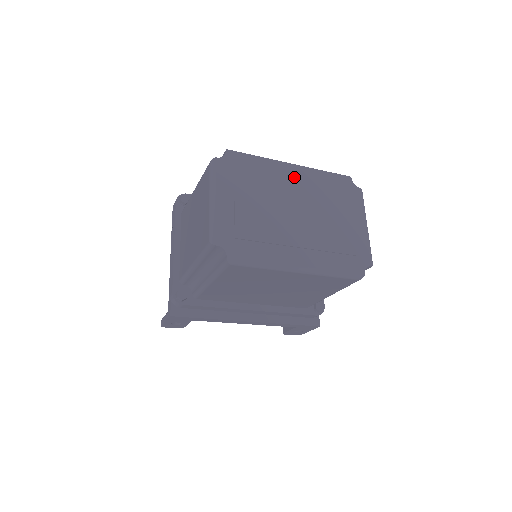
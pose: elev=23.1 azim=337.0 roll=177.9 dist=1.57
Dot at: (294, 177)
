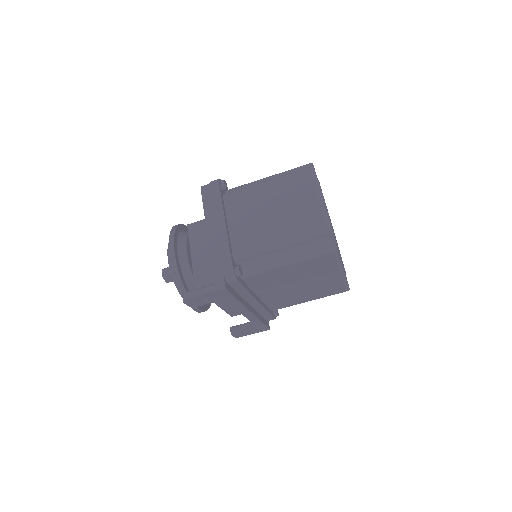
Dot at: occluded
